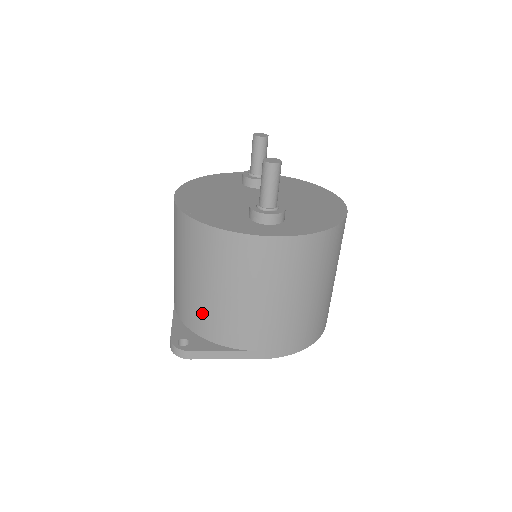
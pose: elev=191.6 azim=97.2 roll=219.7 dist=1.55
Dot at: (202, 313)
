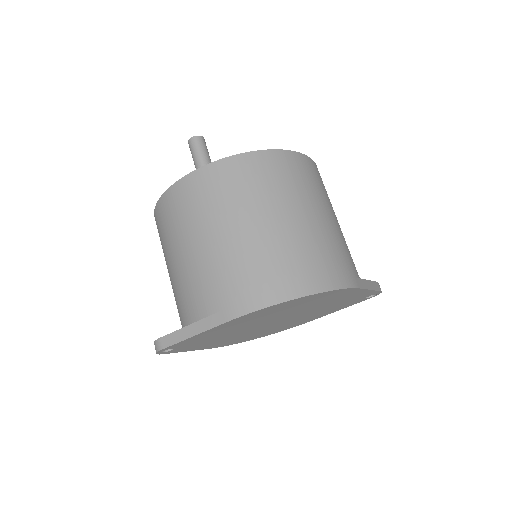
Dot at: (177, 302)
